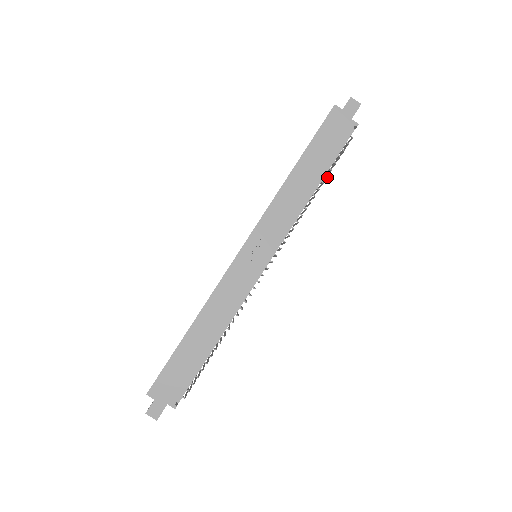
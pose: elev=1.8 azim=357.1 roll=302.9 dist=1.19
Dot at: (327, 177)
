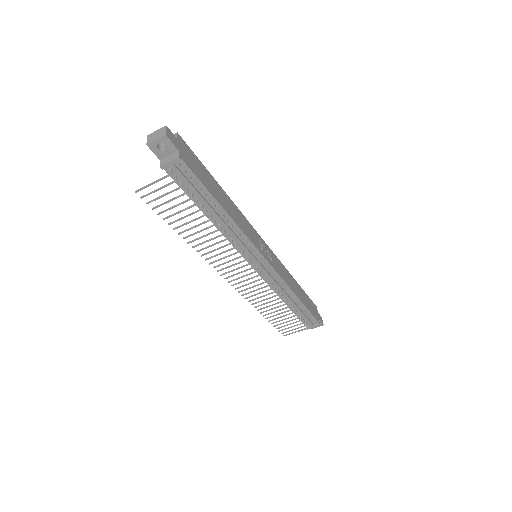
Dot at: occluded
